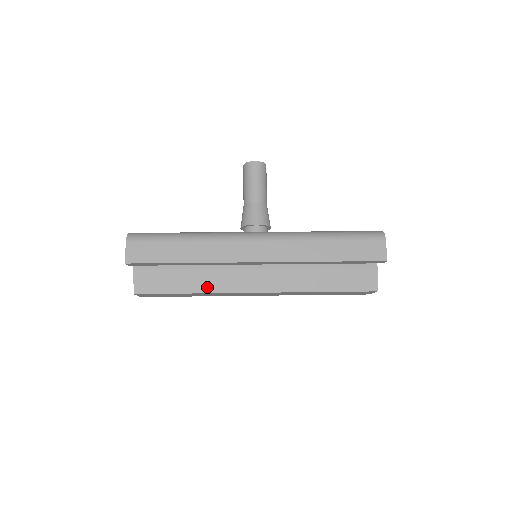
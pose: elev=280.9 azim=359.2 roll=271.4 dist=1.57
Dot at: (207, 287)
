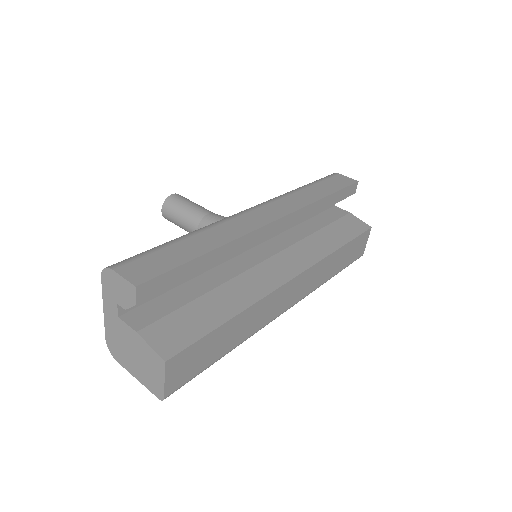
Dot at: (245, 299)
